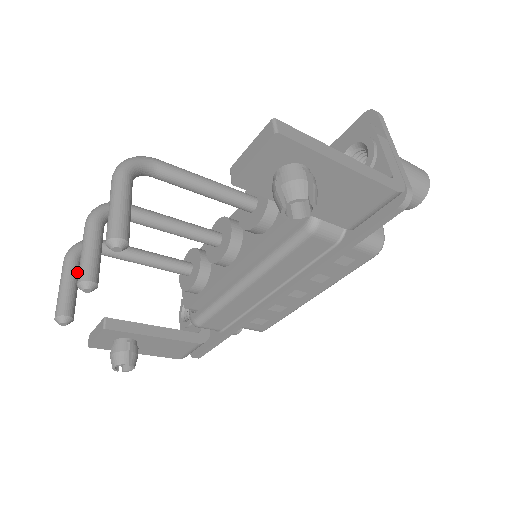
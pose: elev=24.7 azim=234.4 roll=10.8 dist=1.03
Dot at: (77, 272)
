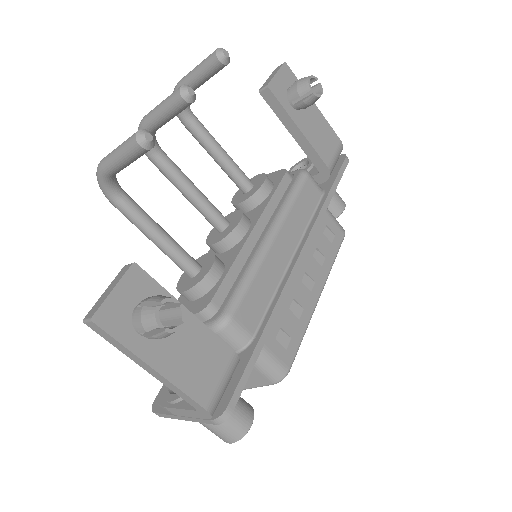
Dot at: occluded
